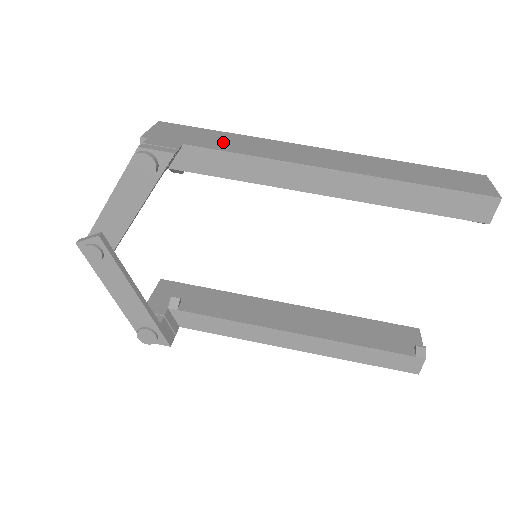
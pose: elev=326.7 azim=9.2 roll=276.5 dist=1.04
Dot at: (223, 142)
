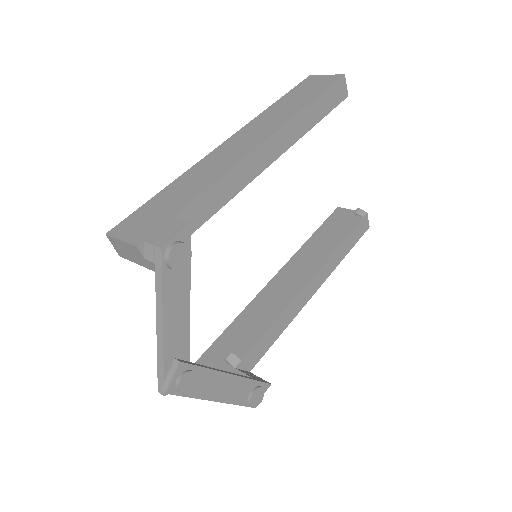
Dot at: (183, 192)
